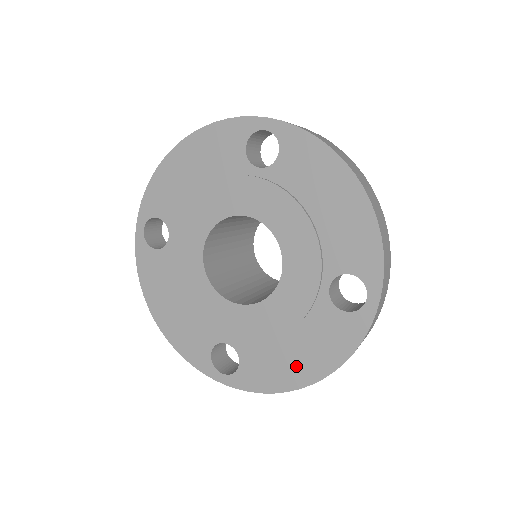
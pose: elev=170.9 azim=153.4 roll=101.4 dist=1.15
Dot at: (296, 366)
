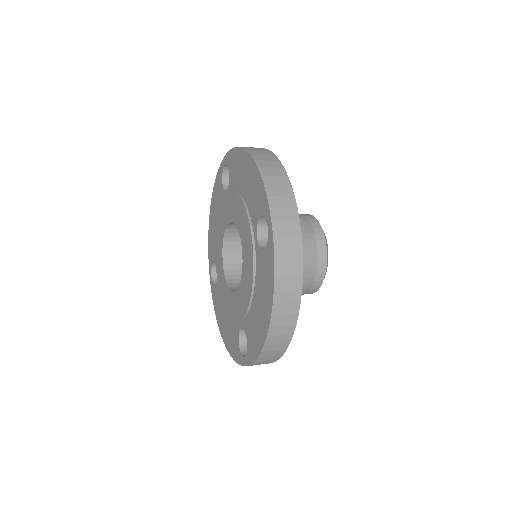
Dot at: (261, 317)
